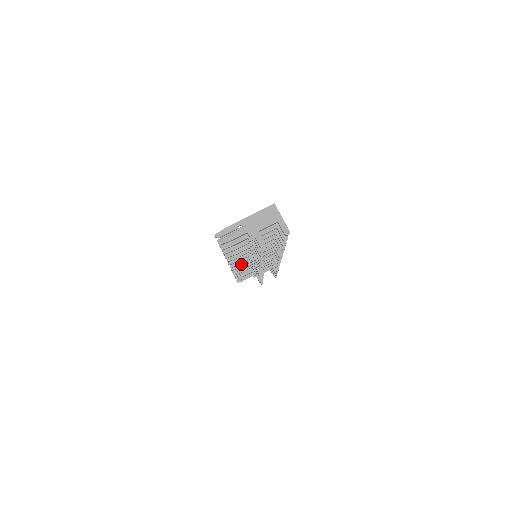
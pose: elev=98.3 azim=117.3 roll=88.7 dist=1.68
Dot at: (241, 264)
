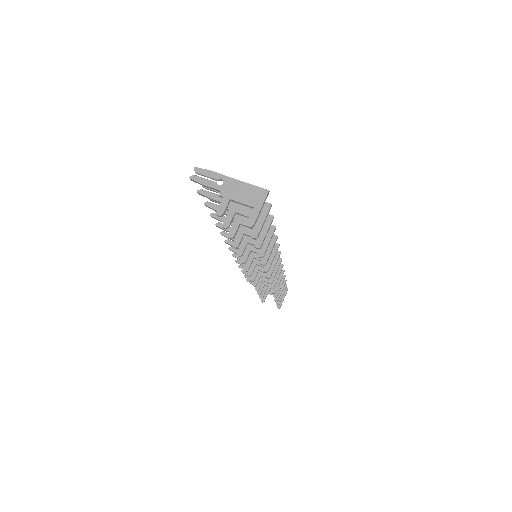
Dot at: occluded
